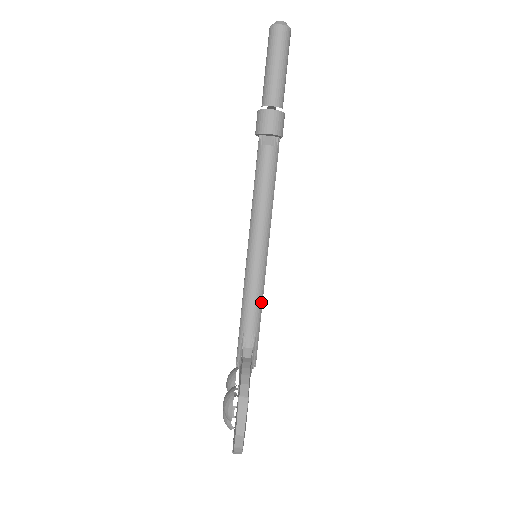
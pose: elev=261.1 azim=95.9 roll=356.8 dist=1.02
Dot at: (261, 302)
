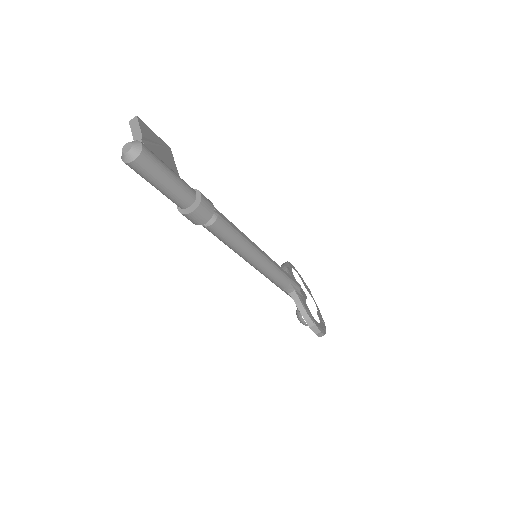
Dot at: (281, 273)
